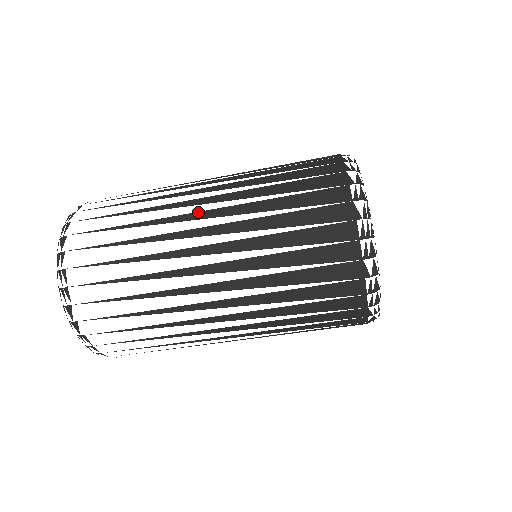
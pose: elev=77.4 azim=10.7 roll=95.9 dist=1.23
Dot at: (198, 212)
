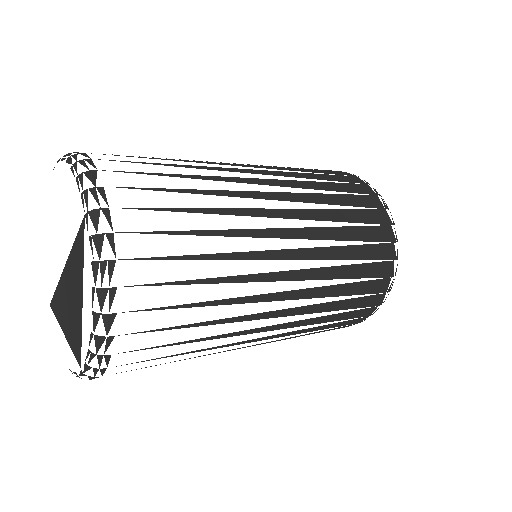
Dot at: (280, 292)
